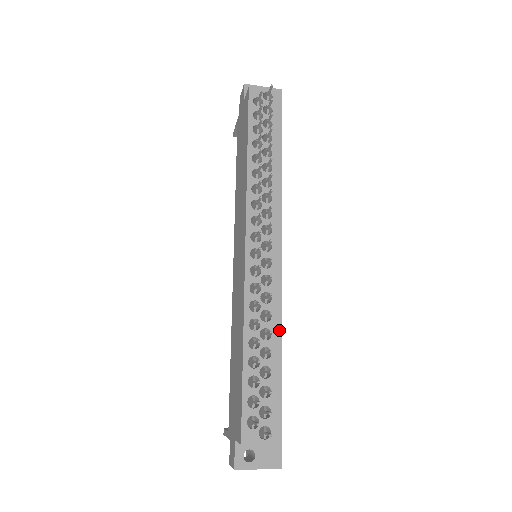
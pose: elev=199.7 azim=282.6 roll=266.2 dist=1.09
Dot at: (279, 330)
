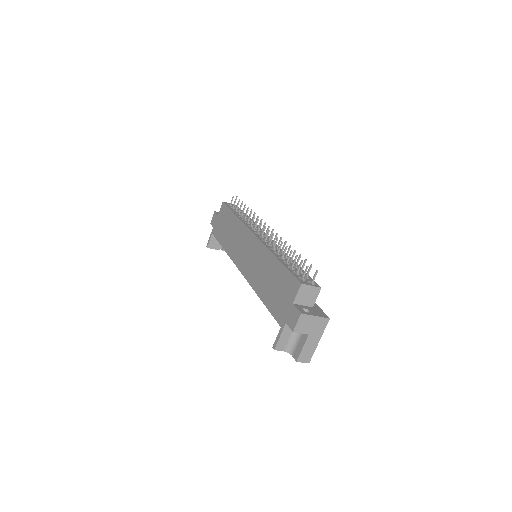
Dot at: occluded
